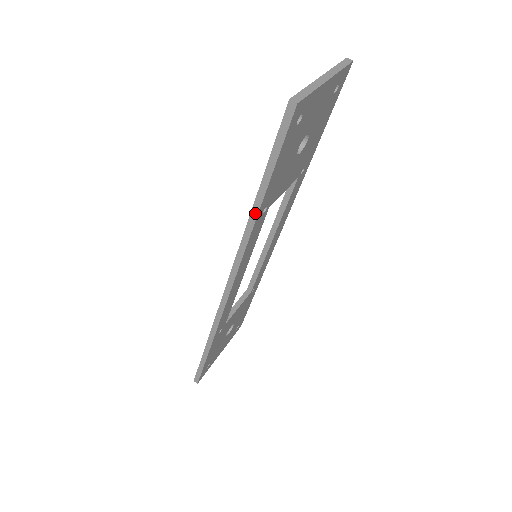
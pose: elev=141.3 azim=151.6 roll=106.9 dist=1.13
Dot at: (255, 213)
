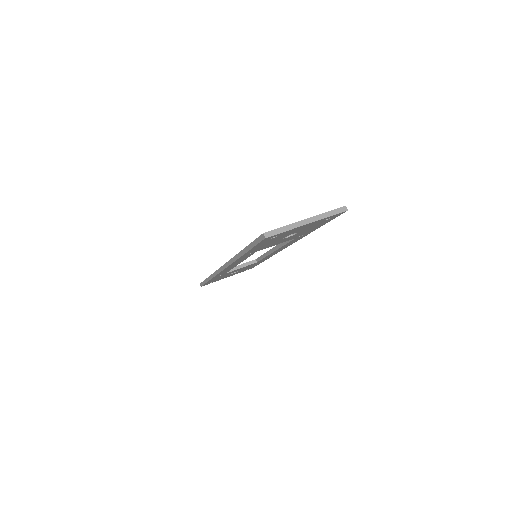
Dot at: (241, 254)
